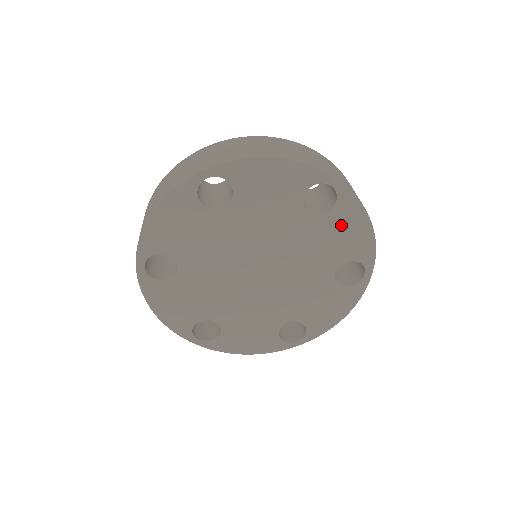
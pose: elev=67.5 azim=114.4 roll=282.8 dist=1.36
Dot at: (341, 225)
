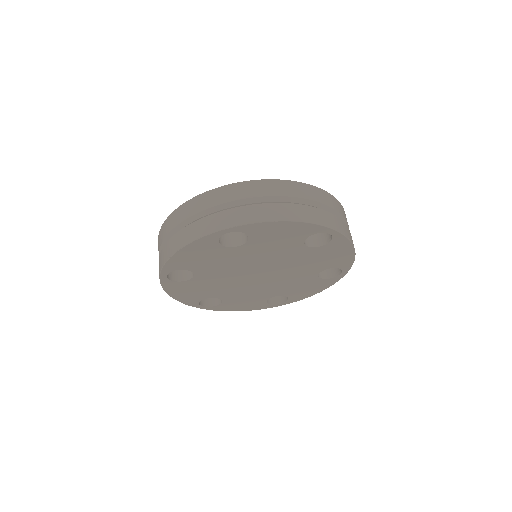
Dot at: (268, 235)
